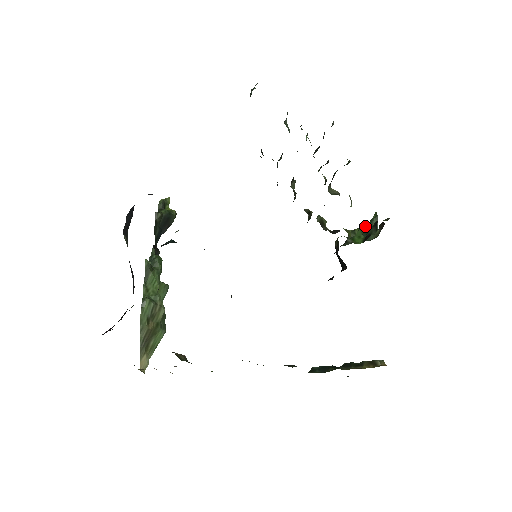
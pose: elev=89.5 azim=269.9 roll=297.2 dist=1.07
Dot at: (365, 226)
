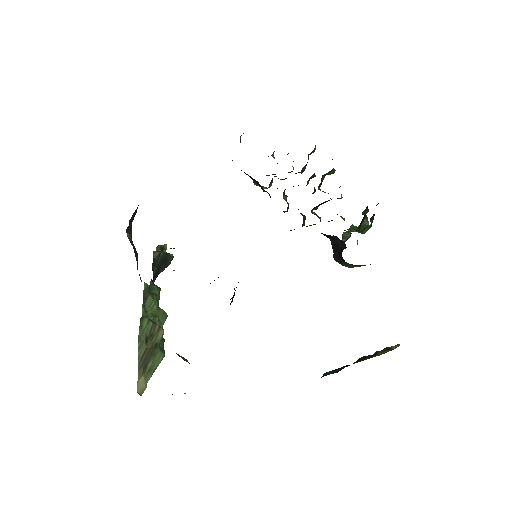
Dot at: occluded
